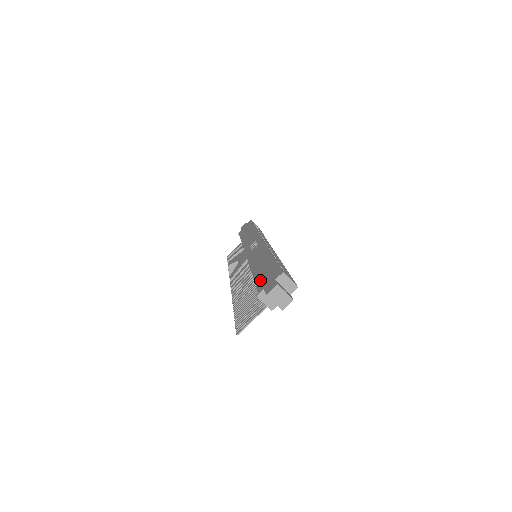
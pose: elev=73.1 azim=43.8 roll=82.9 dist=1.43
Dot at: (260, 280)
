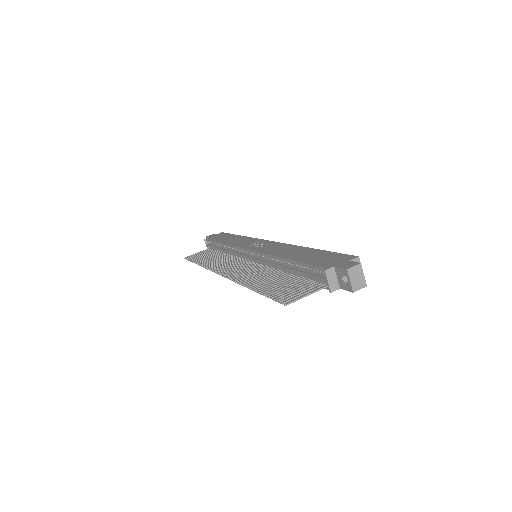
Dot at: (315, 261)
